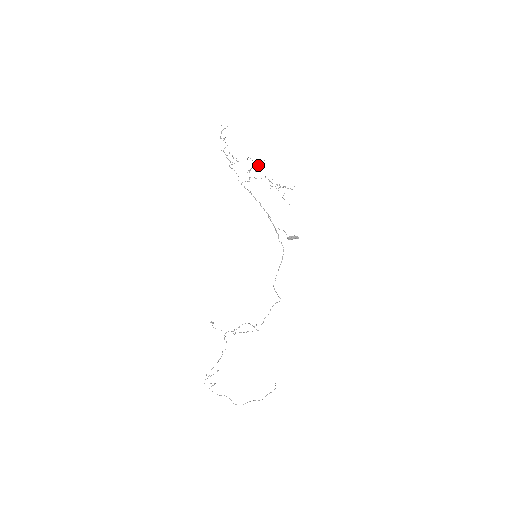
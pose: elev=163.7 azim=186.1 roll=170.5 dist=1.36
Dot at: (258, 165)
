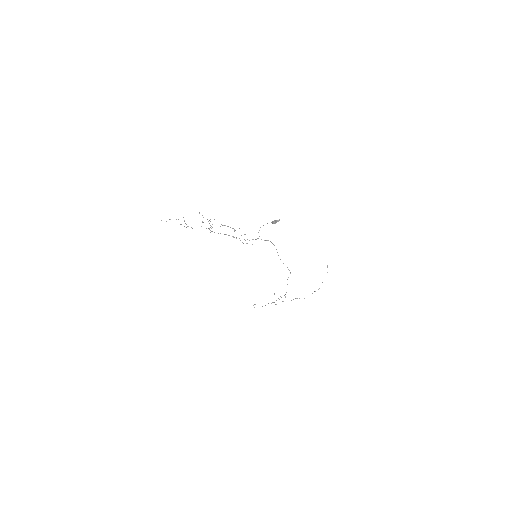
Dot at: (210, 221)
